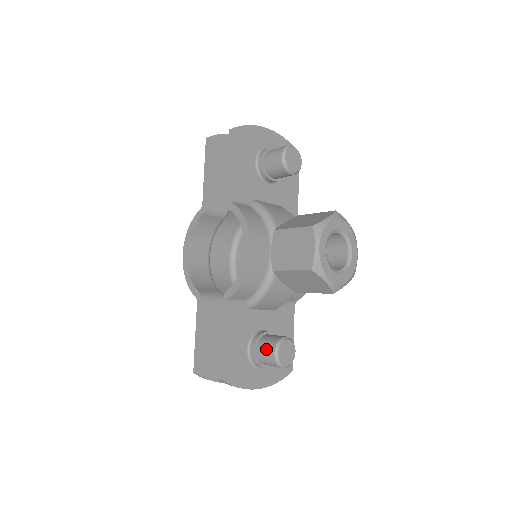
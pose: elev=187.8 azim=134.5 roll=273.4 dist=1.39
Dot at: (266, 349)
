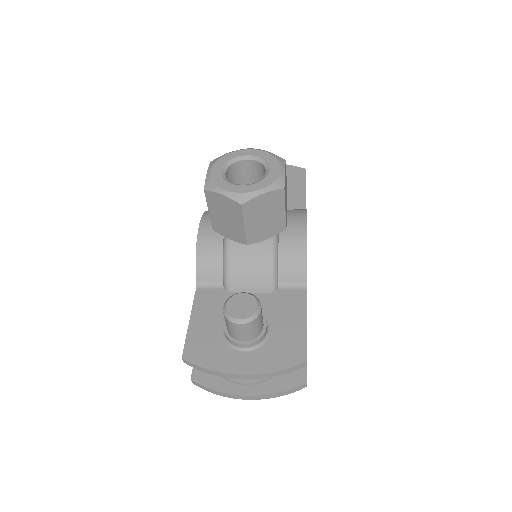
Dot at: occluded
